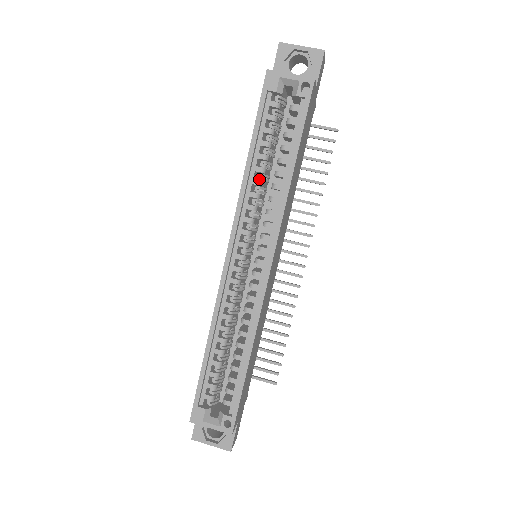
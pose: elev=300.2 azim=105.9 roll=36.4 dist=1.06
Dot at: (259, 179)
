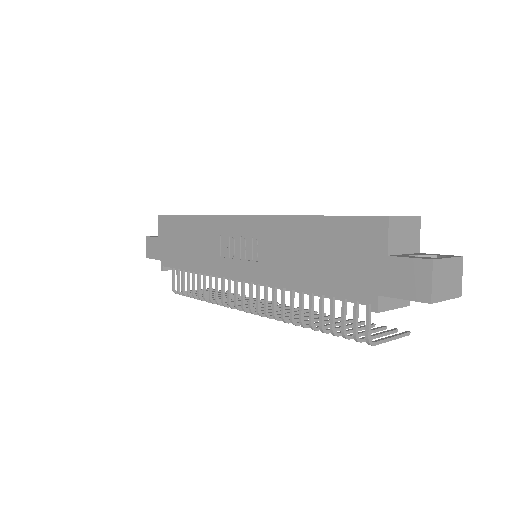
Dot at: occluded
